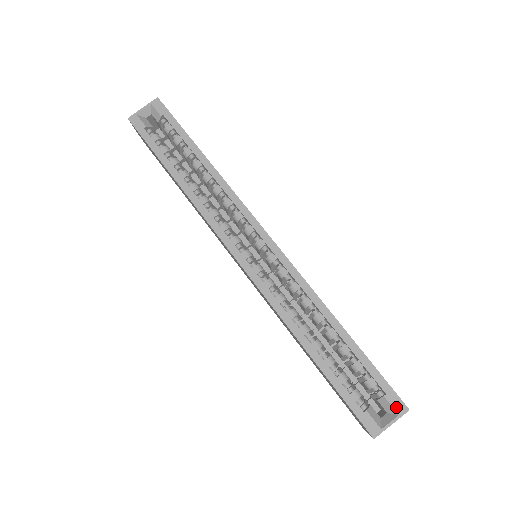
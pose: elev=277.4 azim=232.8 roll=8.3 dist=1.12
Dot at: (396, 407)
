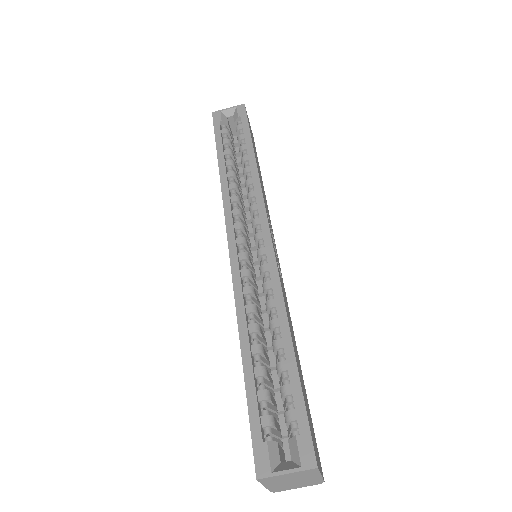
Dot at: (303, 455)
